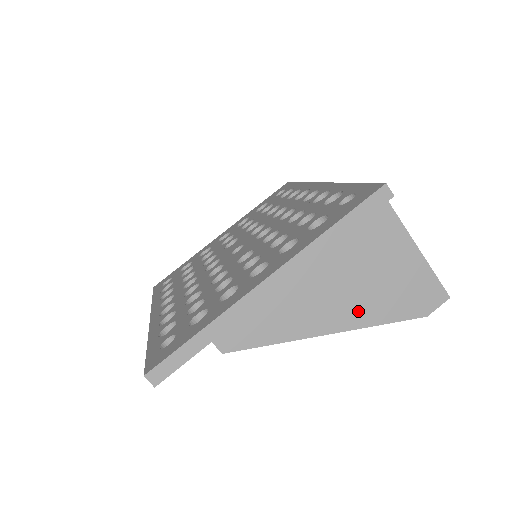
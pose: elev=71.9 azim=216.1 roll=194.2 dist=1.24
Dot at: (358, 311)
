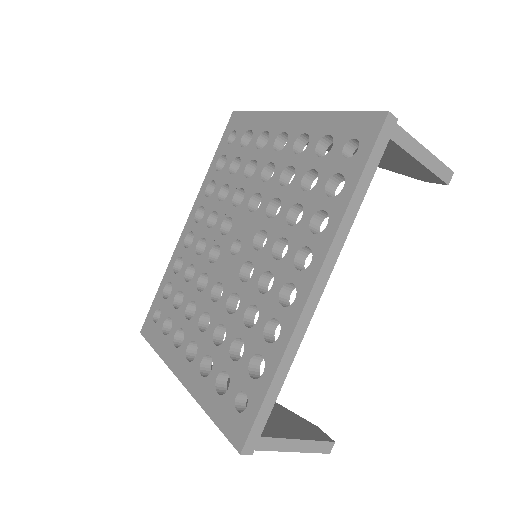
Dot at: occluded
